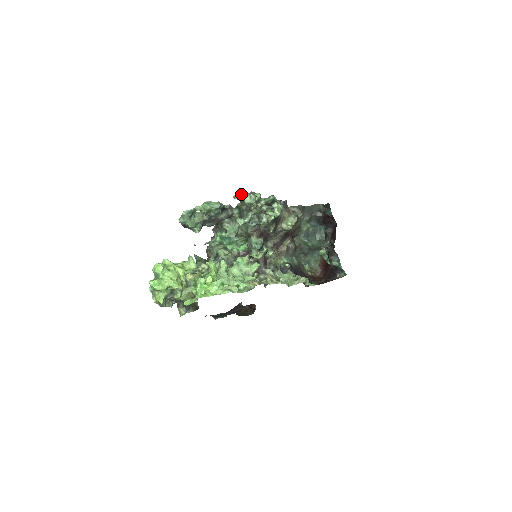
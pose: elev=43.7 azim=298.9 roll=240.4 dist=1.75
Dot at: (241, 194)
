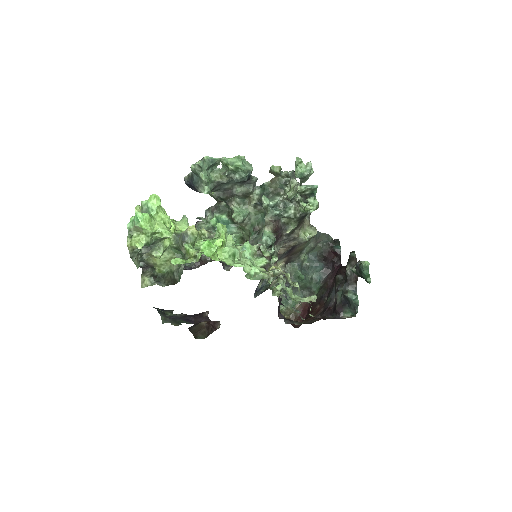
Dot at: (281, 168)
